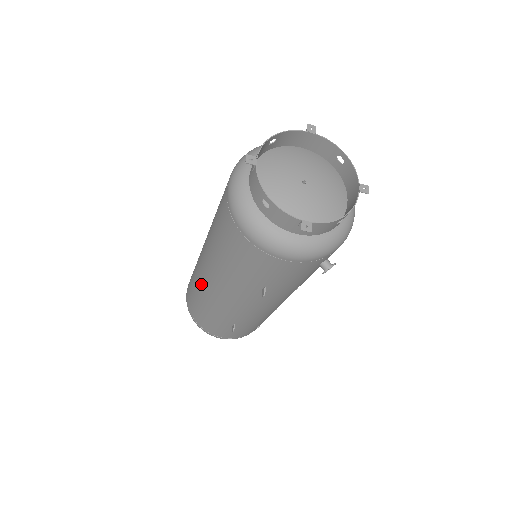
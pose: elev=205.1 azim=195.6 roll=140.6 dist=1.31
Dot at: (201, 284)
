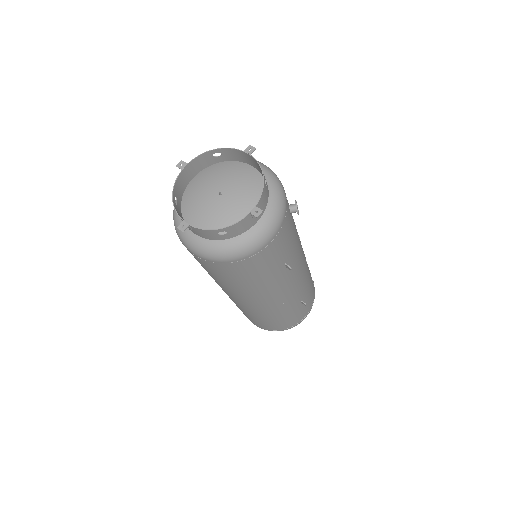
Dot at: (255, 311)
